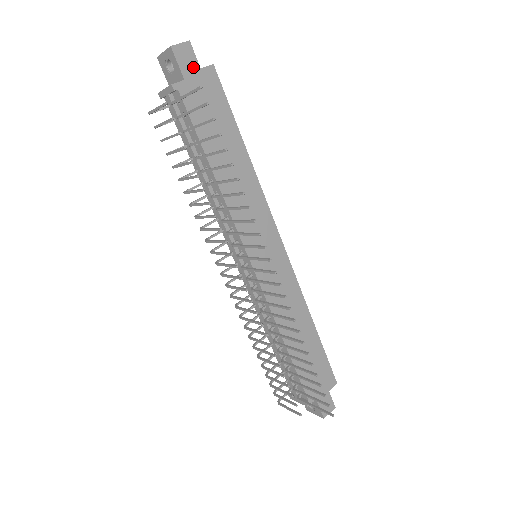
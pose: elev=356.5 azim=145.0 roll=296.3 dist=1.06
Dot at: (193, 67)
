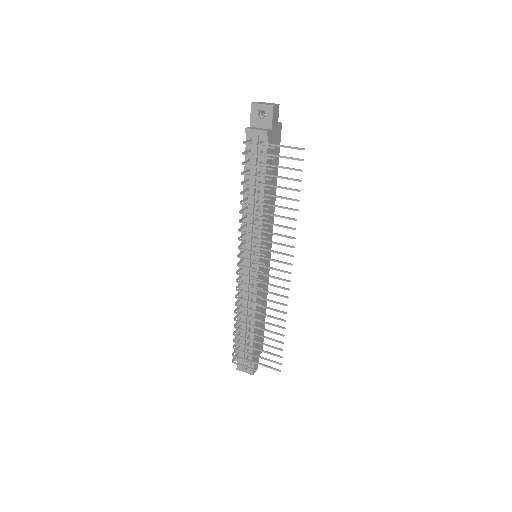
Dot at: (276, 122)
